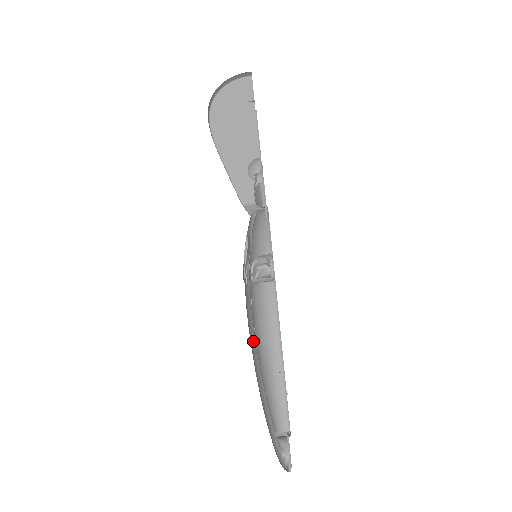
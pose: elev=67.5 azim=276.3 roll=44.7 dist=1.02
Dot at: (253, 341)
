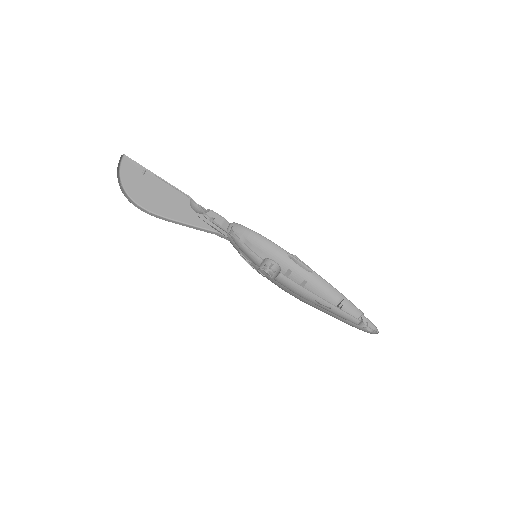
Dot at: occluded
